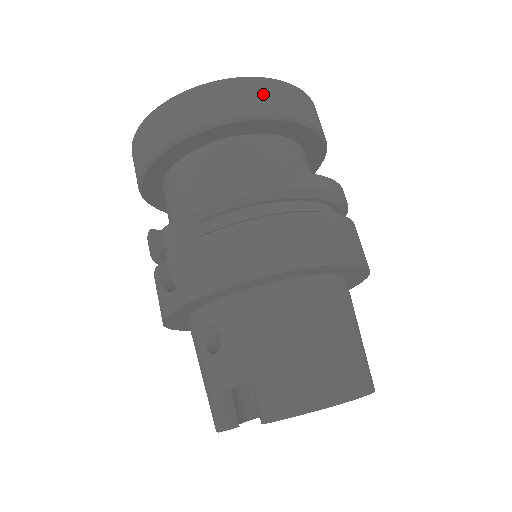
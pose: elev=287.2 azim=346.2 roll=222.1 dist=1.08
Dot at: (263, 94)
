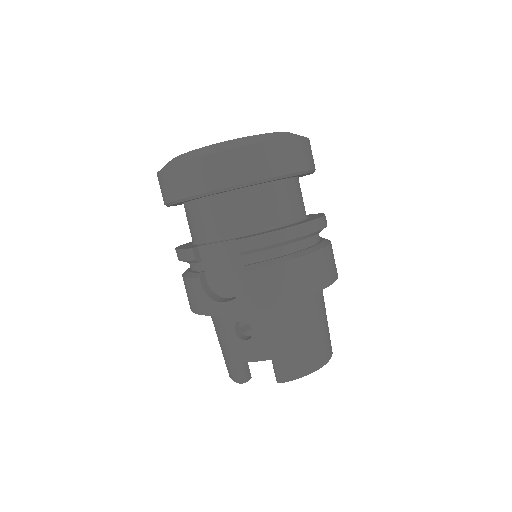
Dot at: (291, 154)
